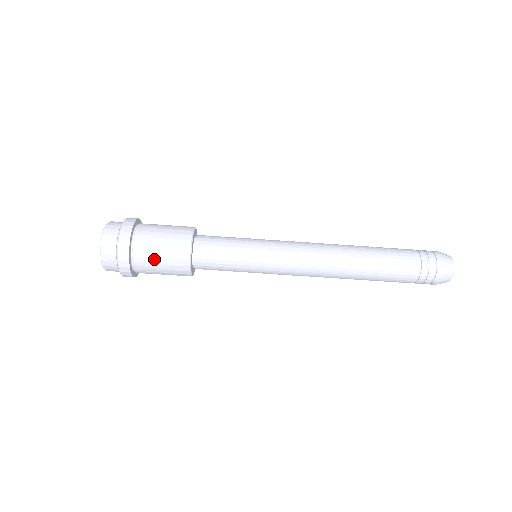
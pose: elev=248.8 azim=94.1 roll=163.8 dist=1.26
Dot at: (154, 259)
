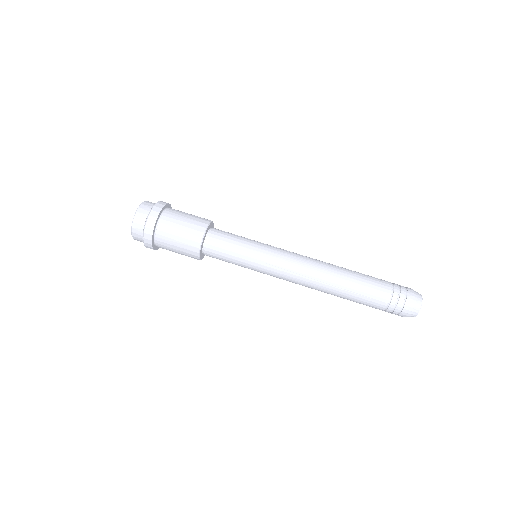
Dot at: (182, 214)
